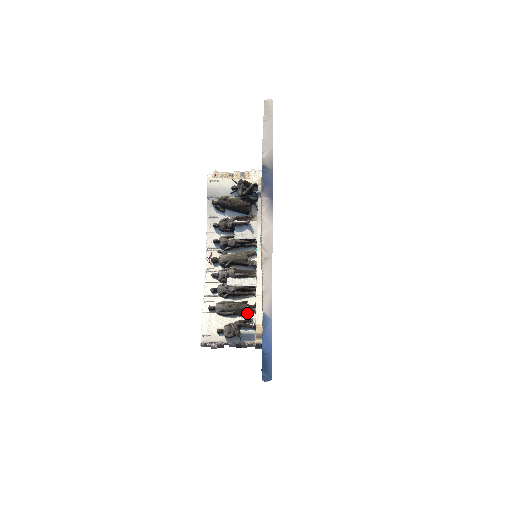
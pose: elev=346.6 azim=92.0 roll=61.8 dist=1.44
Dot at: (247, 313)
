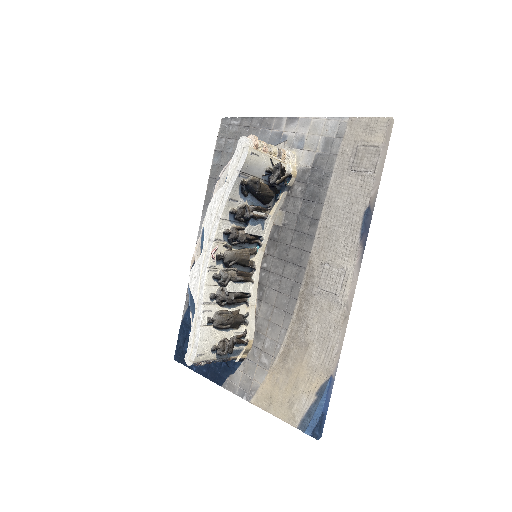
Dot at: (238, 325)
